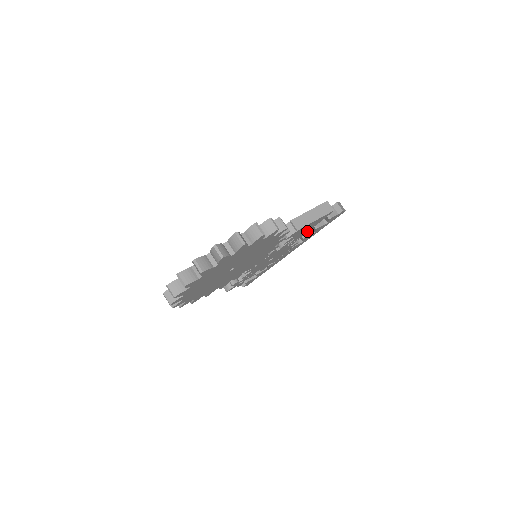
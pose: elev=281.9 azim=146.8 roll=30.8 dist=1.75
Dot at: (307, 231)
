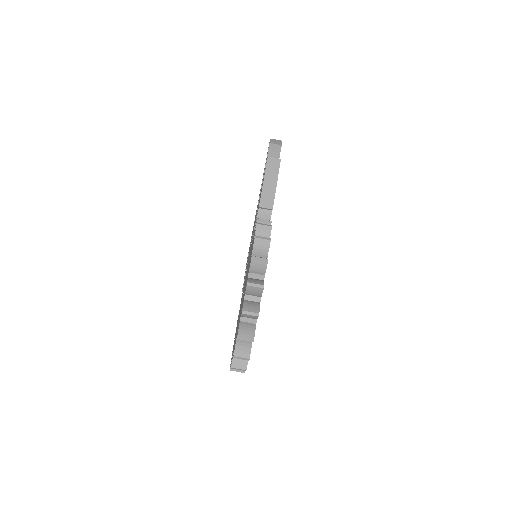
Dot at: occluded
